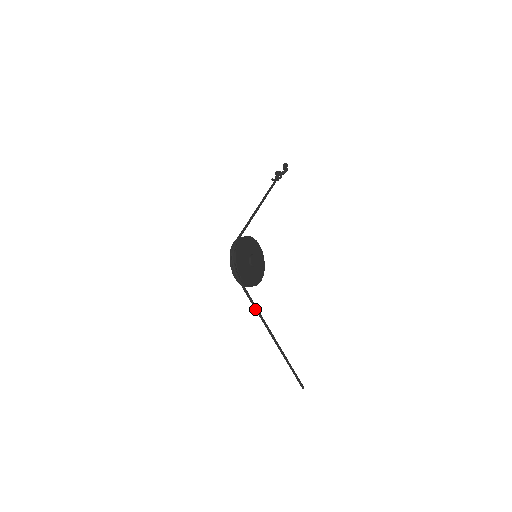
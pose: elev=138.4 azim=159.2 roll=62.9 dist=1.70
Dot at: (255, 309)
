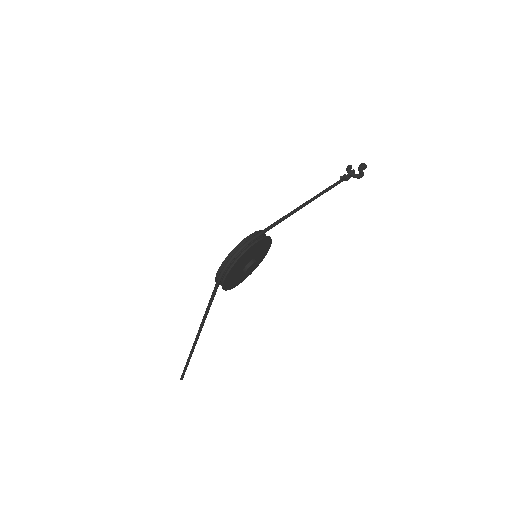
Dot at: (207, 309)
